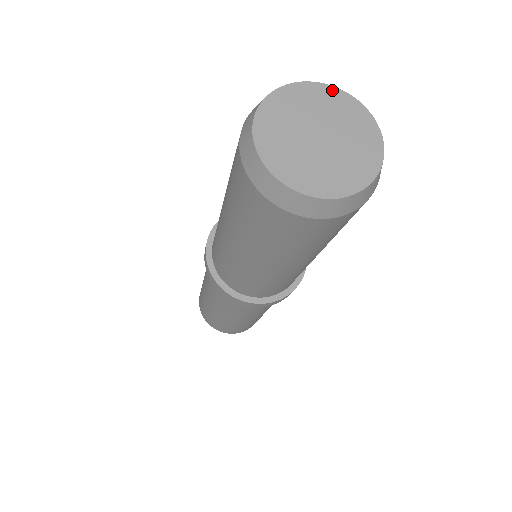
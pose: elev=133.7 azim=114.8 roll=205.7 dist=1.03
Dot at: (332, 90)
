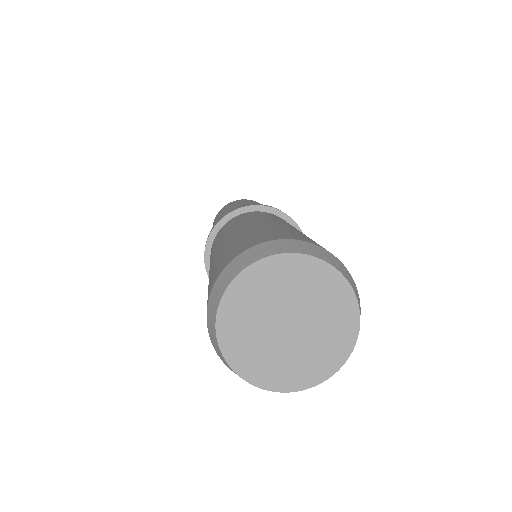
Dot at: (330, 271)
